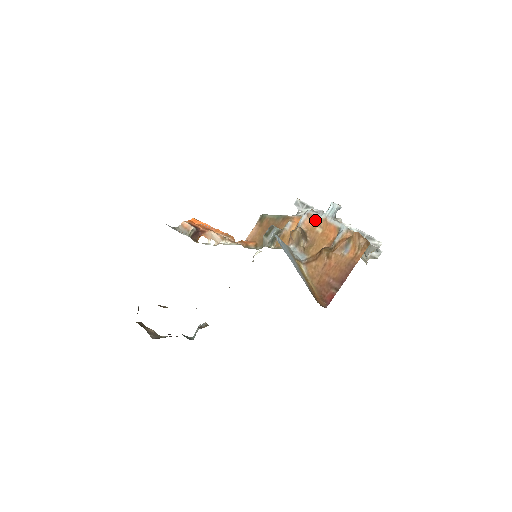
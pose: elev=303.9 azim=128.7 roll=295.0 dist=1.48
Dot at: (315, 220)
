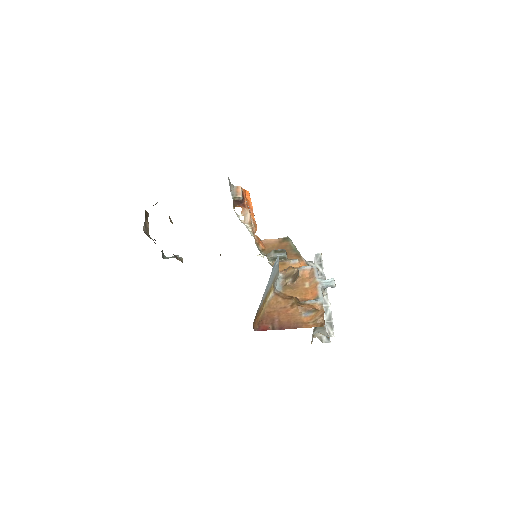
Dot at: (312, 277)
